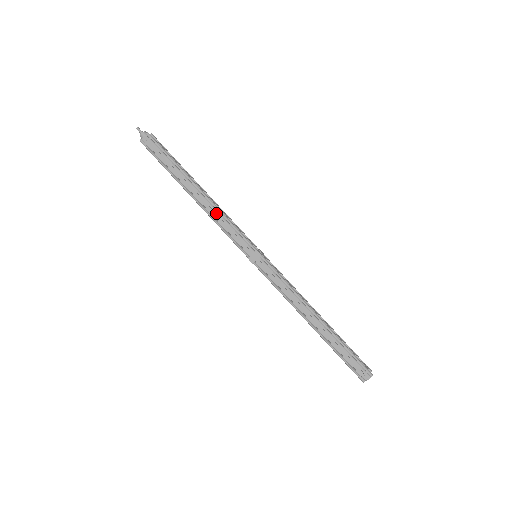
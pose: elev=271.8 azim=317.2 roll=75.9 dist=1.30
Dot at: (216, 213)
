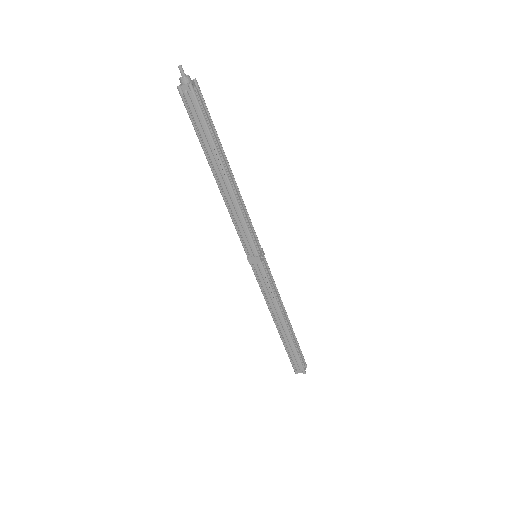
Dot at: (234, 206)
